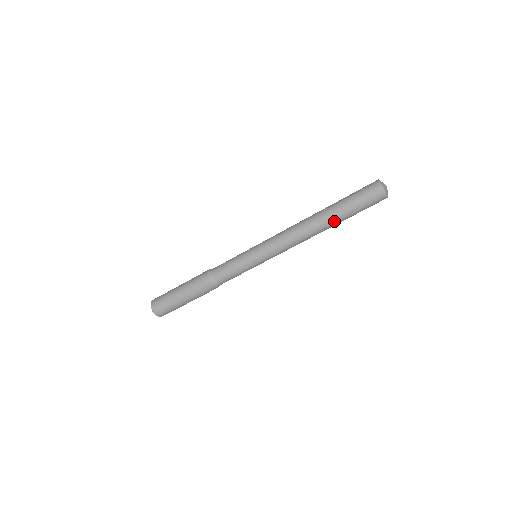
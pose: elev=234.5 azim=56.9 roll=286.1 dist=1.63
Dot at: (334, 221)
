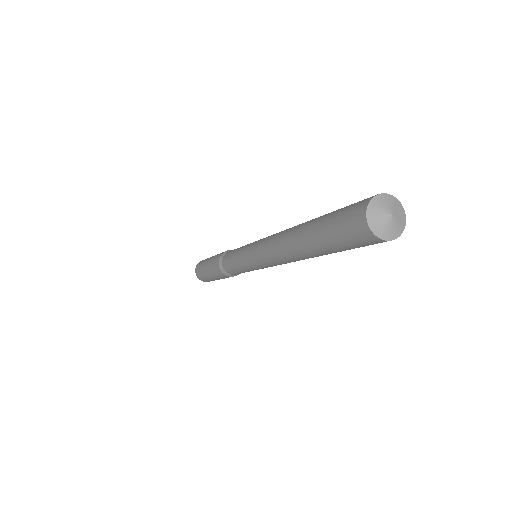
Dot at: (318, 255)
